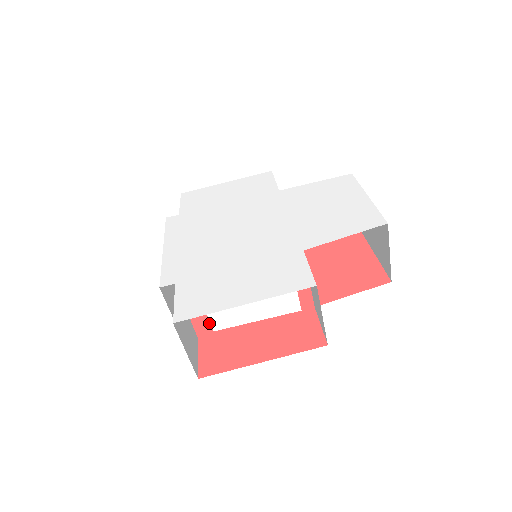
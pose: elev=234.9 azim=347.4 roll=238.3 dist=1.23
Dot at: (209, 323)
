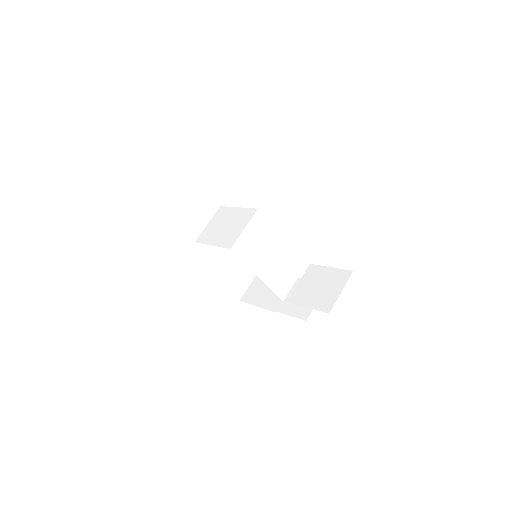
Dot at: (199, 247)
